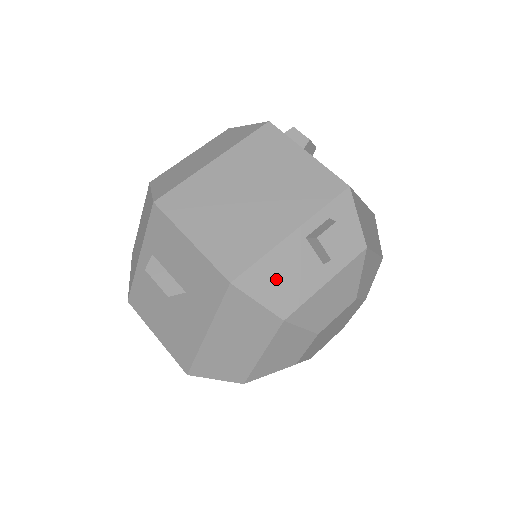
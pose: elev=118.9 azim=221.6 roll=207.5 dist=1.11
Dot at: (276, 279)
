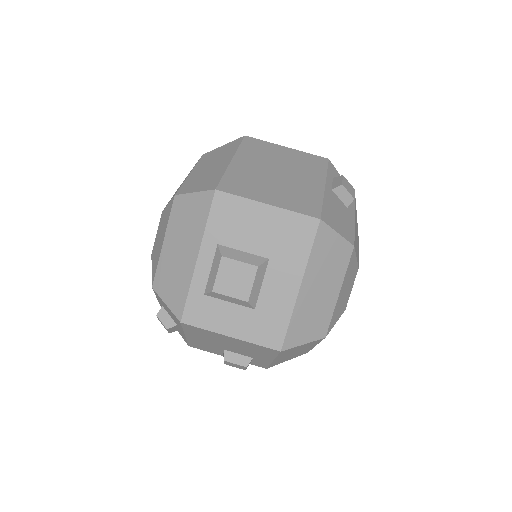
Dot at: (336, 217)
